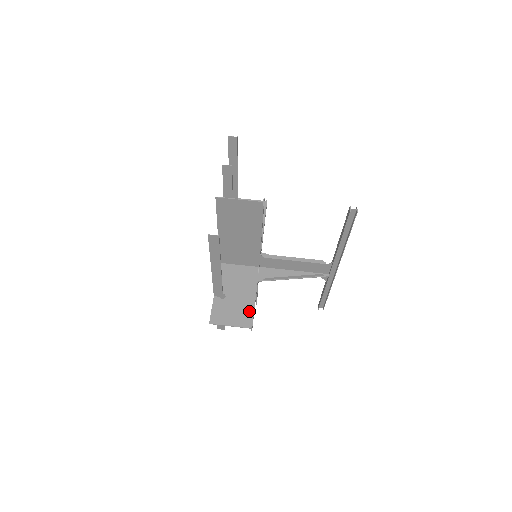
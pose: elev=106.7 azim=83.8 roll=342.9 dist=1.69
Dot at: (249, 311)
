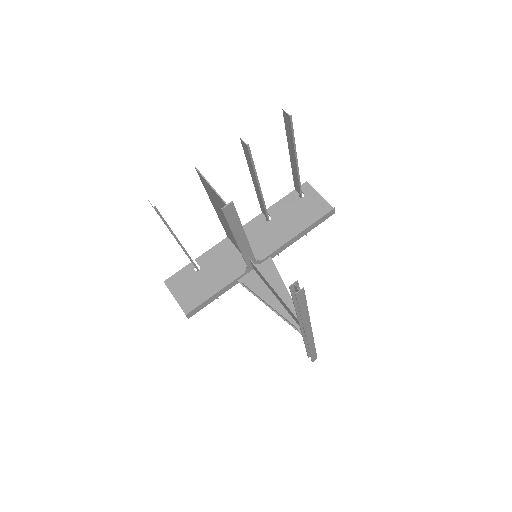
Dot at: (201, 300)
